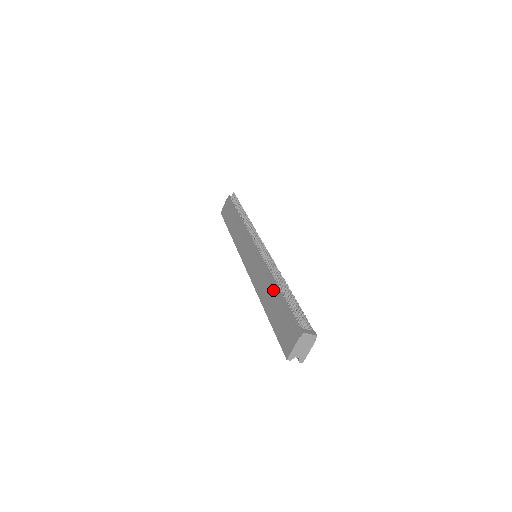
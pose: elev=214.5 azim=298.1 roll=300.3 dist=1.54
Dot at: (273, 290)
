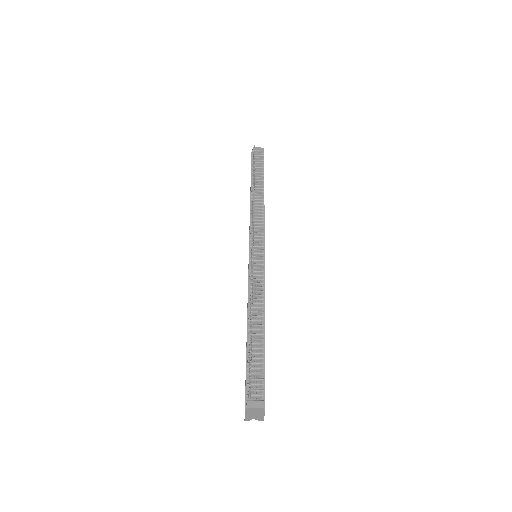
Dot at: occluded
